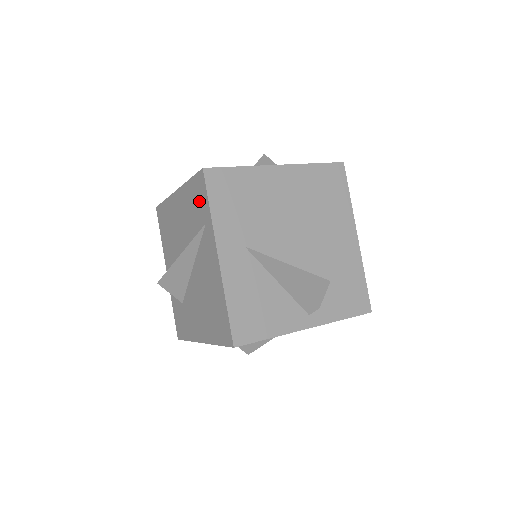
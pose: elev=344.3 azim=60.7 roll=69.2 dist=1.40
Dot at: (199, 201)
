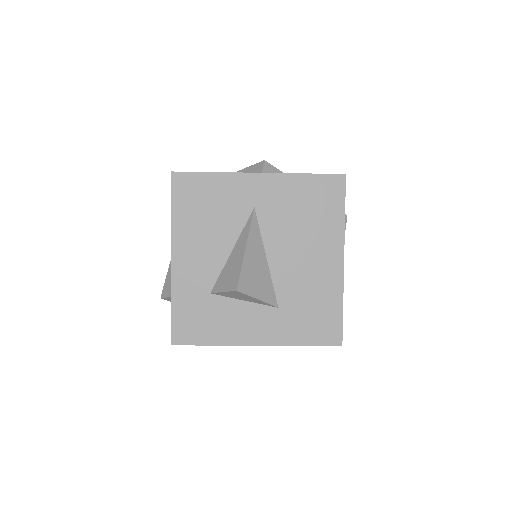
Dot at: occluded
